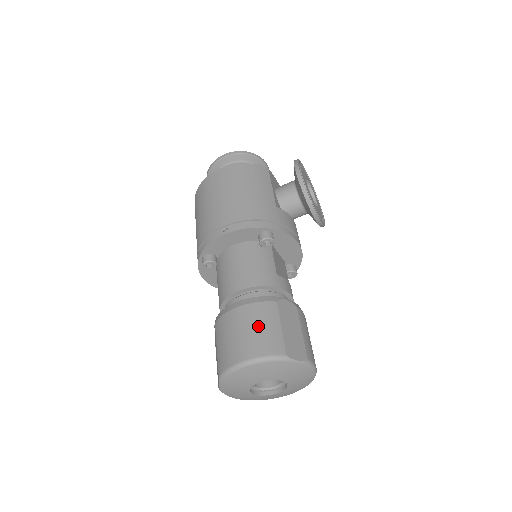
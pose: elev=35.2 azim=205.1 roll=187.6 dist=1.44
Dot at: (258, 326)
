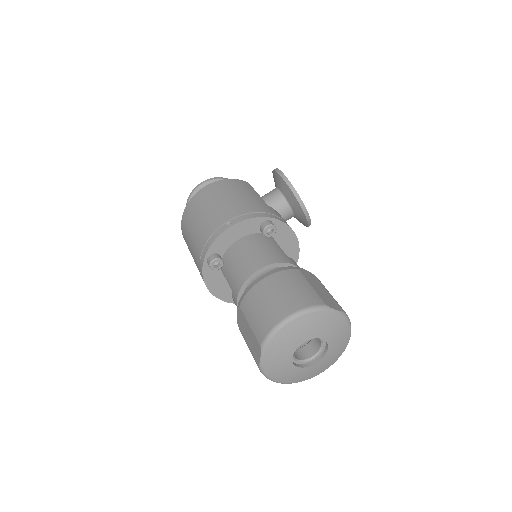
Dot at: (289, 287)
